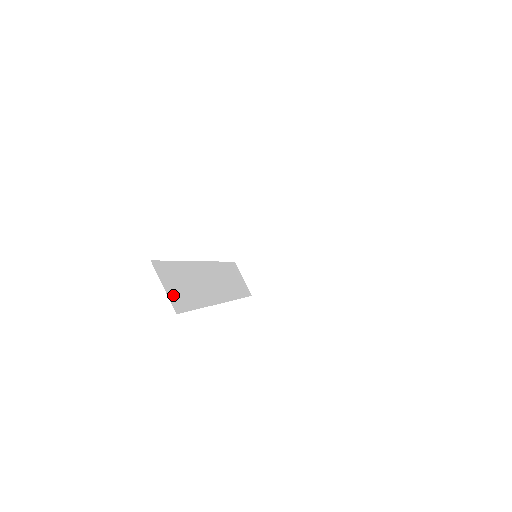
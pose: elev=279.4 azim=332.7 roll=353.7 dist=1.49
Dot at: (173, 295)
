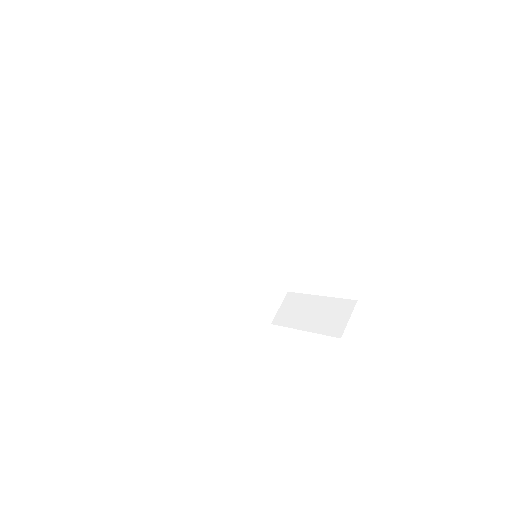
Dot at: (164, 208)
